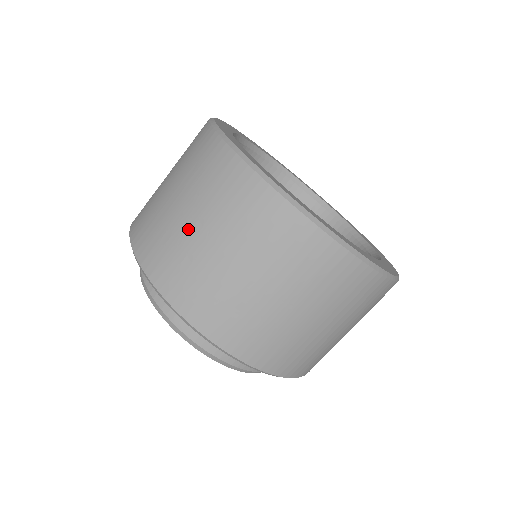
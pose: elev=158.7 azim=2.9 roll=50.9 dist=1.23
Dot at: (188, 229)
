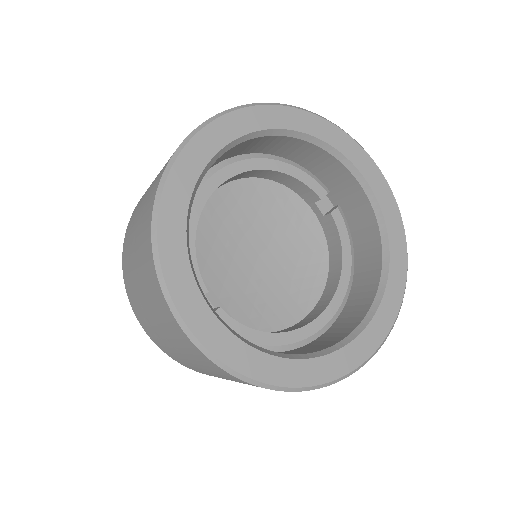
Dot at: (133, 235)
